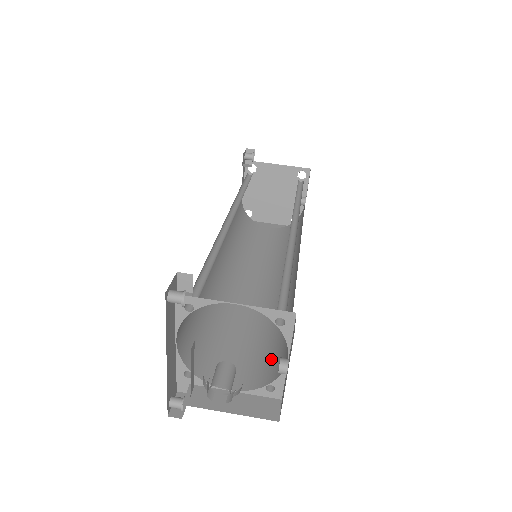
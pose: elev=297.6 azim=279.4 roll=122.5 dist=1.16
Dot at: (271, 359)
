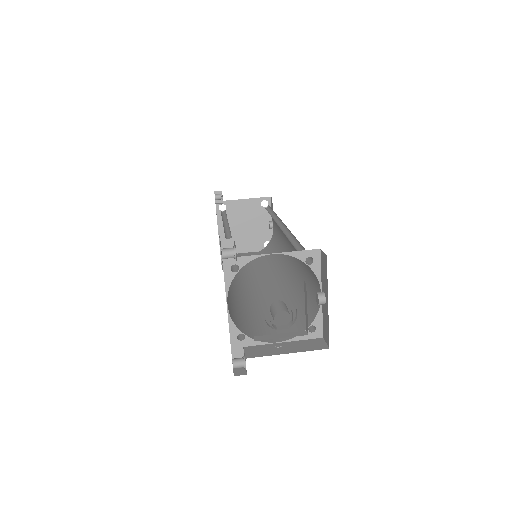
Dot at: (302, 313)
